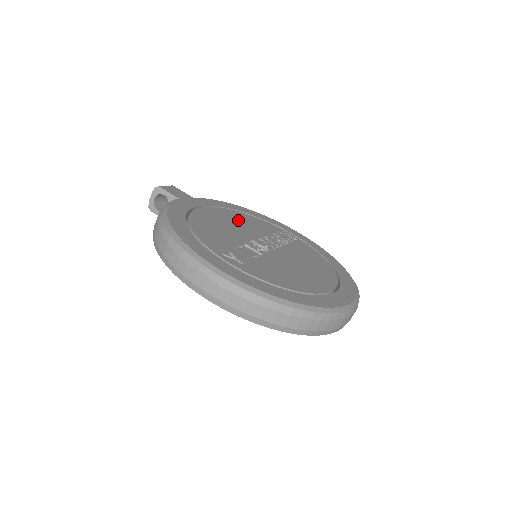
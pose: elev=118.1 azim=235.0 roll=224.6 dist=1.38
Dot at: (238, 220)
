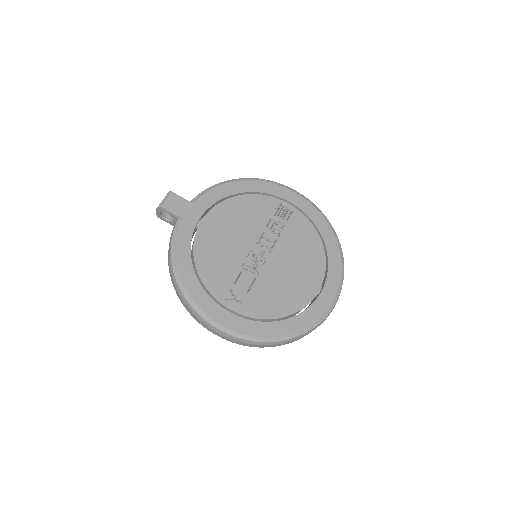
Dot at: (237, 218)
